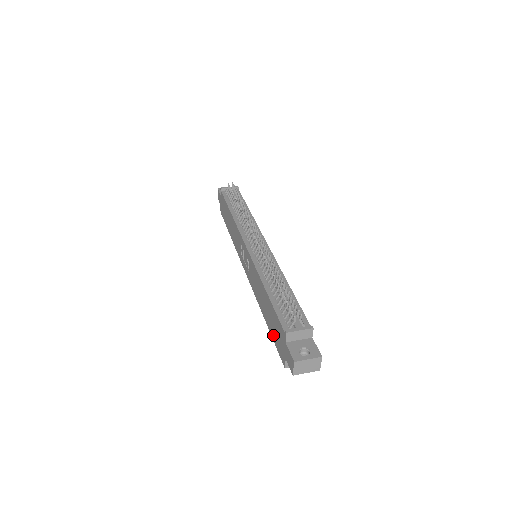
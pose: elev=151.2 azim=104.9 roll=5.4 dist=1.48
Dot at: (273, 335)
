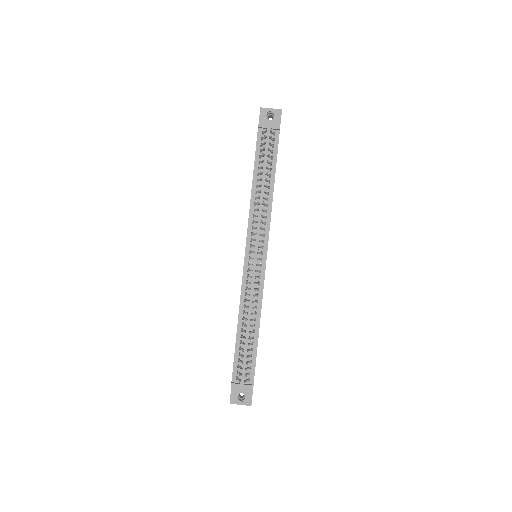
Dot at: occluded
